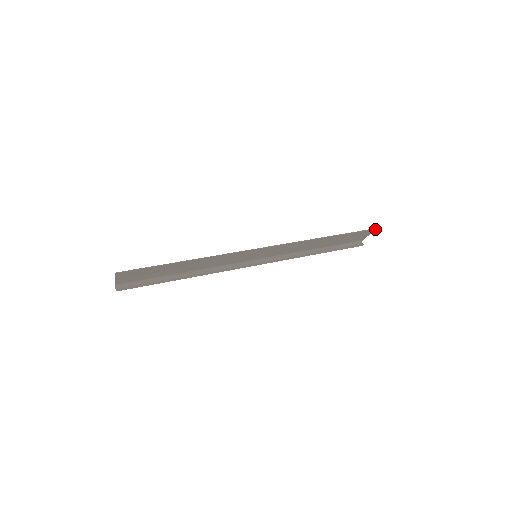
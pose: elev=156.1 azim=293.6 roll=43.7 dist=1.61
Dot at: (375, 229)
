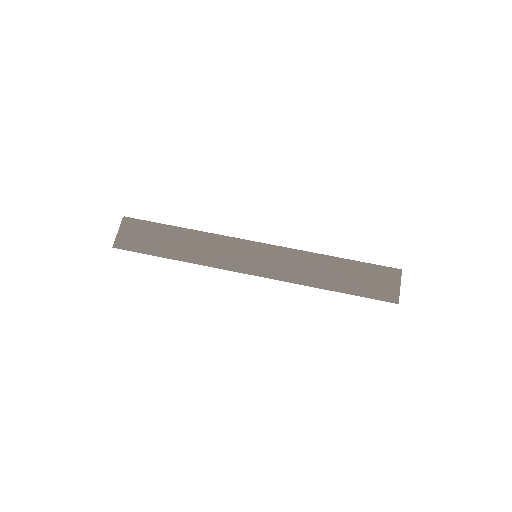
Dot at: (397, 301)
